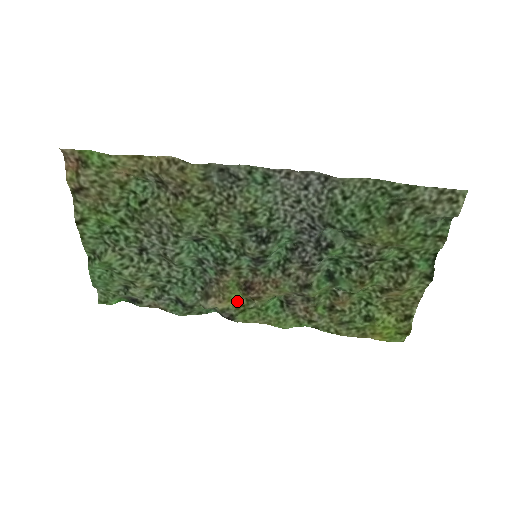
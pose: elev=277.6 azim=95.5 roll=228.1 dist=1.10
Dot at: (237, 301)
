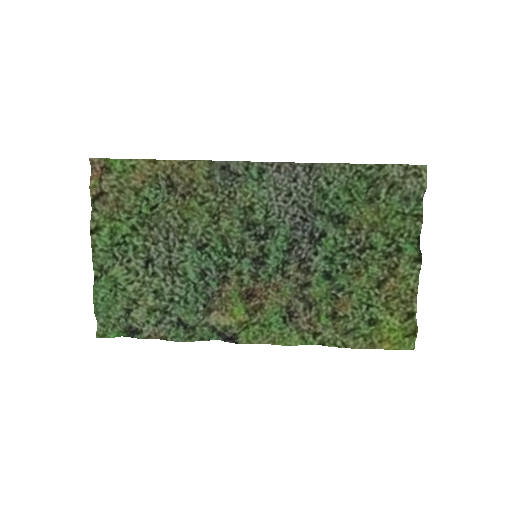
Dot at: (239, 318)
